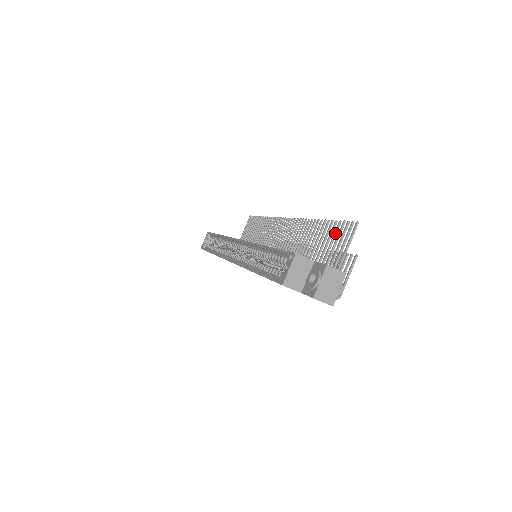
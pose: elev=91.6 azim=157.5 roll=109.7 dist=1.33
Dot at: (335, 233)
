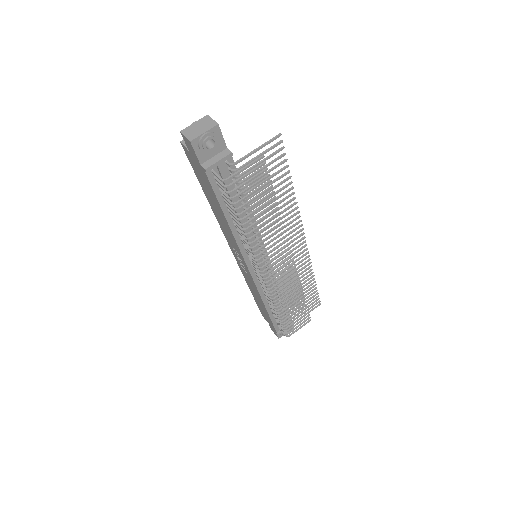
Dot at: (275, 166)
